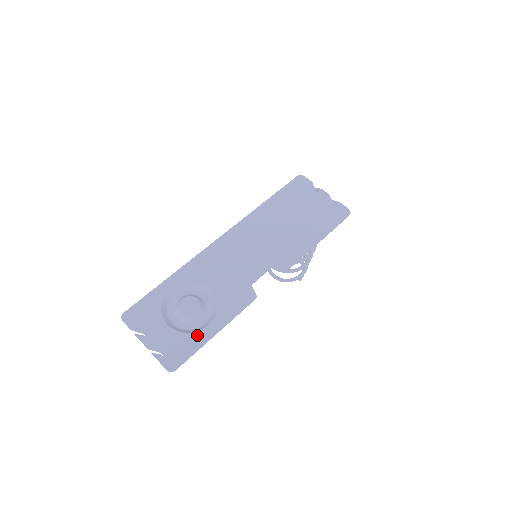
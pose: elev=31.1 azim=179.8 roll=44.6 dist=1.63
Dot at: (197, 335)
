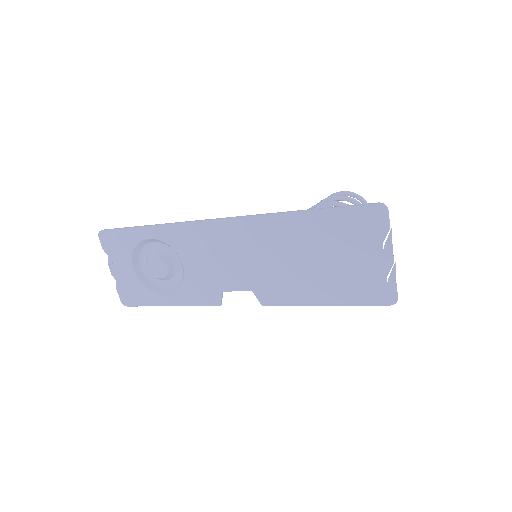
Dot at: (153, 296)
